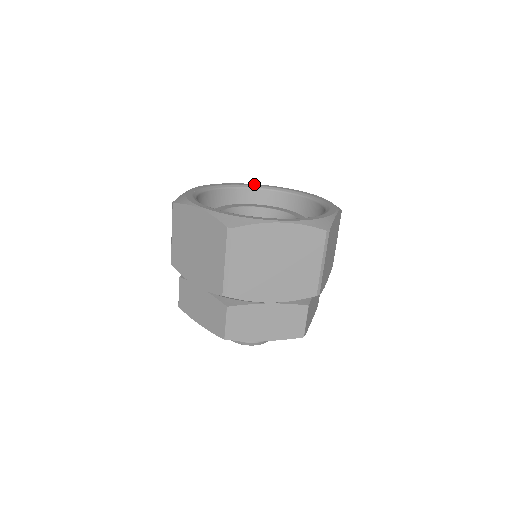
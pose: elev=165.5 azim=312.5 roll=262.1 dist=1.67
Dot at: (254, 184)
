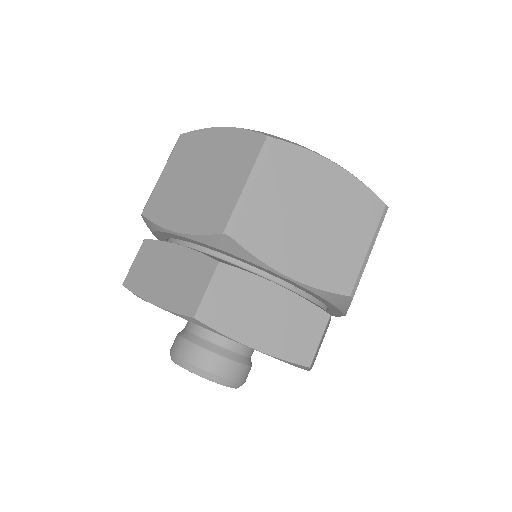
Dot at: occluded
